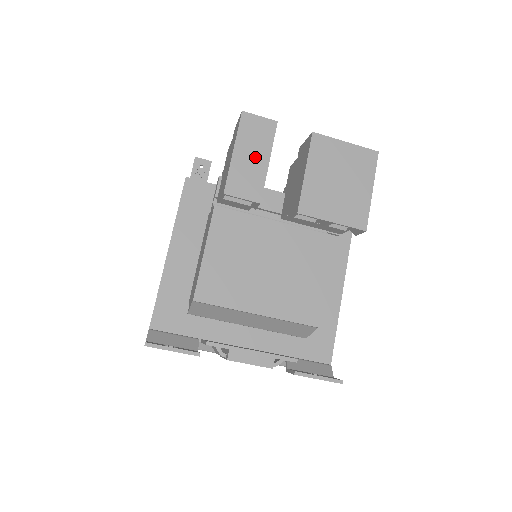
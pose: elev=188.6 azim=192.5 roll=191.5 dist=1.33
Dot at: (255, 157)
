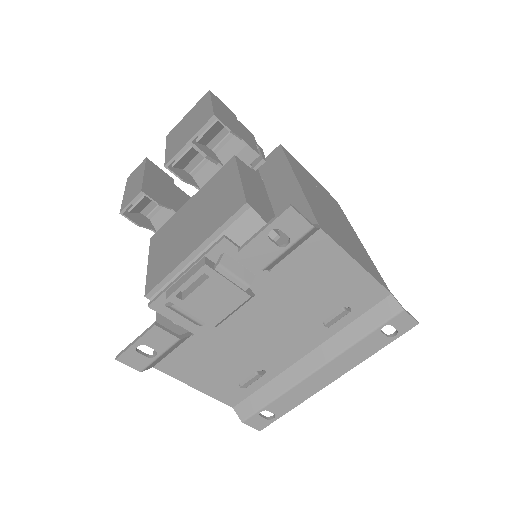
Dot at: (136, 181)
